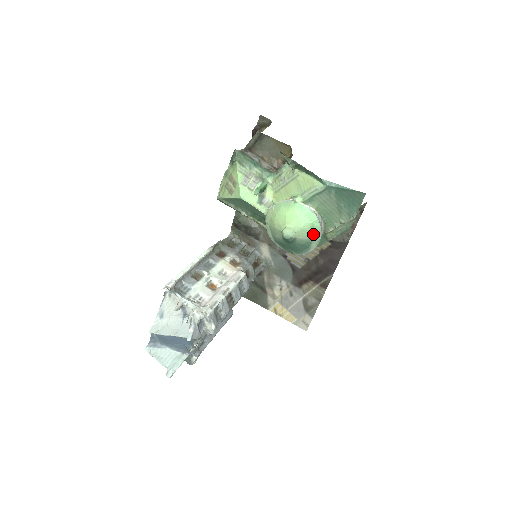
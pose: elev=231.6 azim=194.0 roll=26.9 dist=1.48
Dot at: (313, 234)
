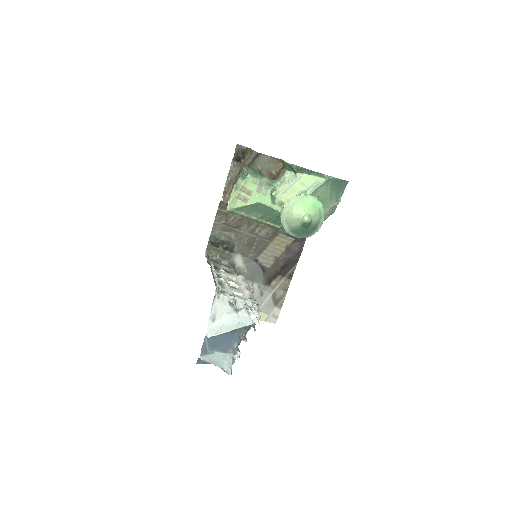
Dot at: (320, 217)
